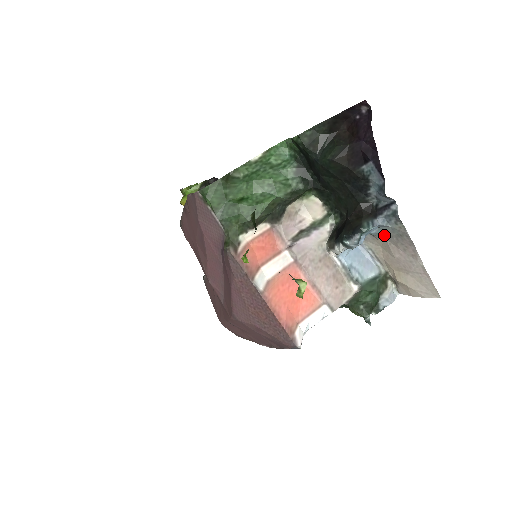
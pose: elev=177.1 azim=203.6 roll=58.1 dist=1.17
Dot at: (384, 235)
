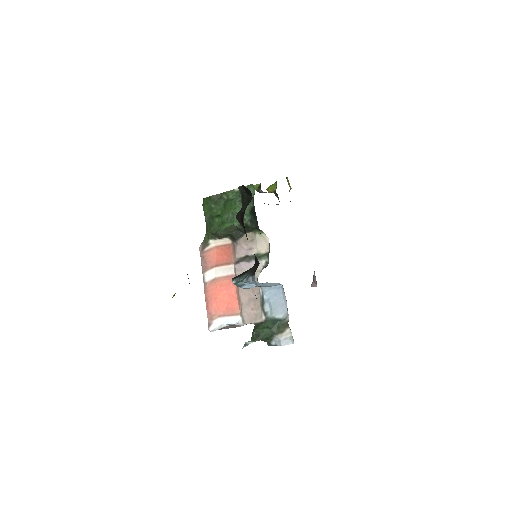
Dot at: occluded
